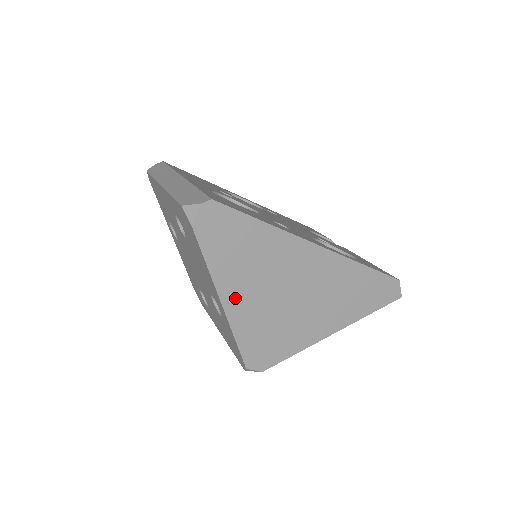
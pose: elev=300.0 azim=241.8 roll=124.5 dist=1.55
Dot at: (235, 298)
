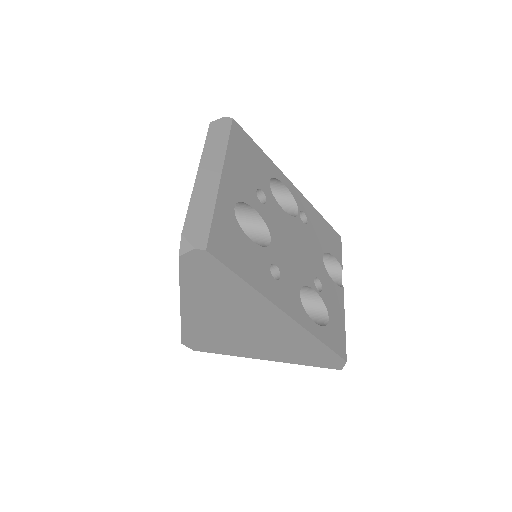
Dot at: (194, 309)
